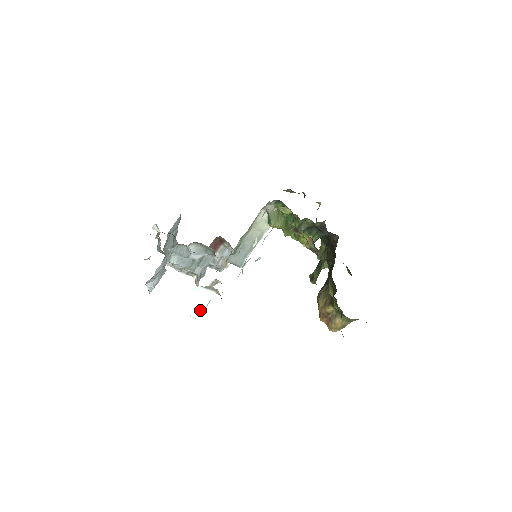
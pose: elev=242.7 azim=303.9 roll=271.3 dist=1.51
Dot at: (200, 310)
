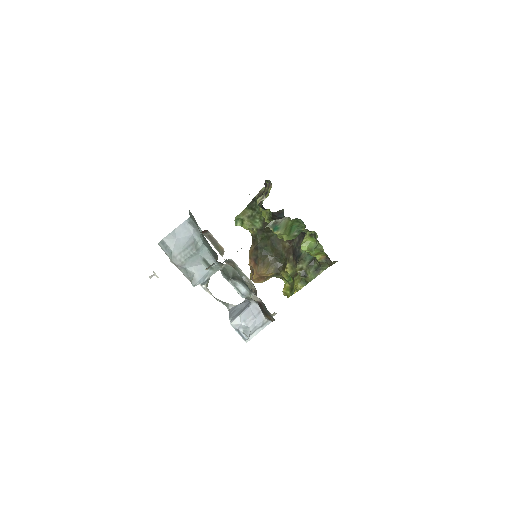
Dot at: occluded
